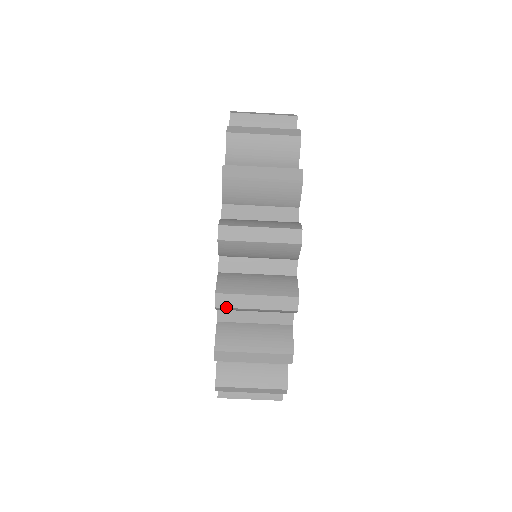
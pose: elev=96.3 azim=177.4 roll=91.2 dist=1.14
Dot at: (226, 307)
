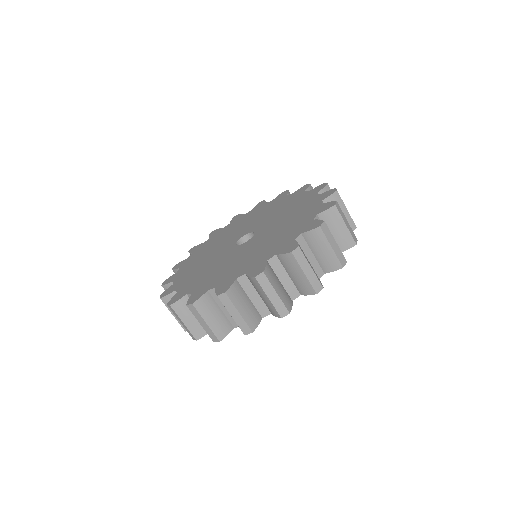
Dot at: (221, 301)
